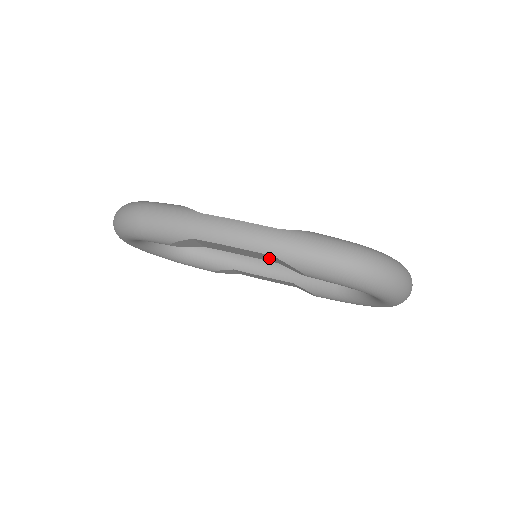
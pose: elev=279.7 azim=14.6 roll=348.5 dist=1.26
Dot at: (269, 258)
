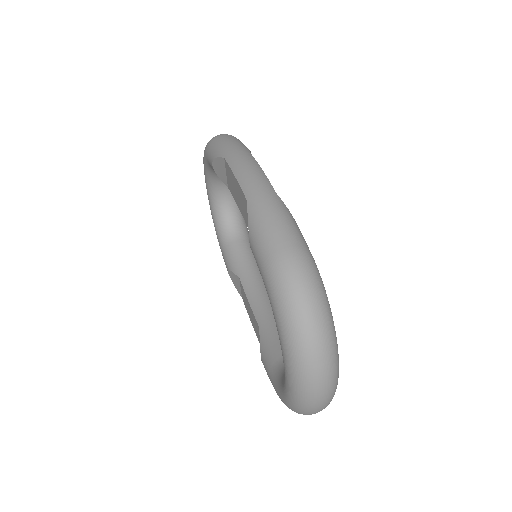
Dot at: (246, 212)
